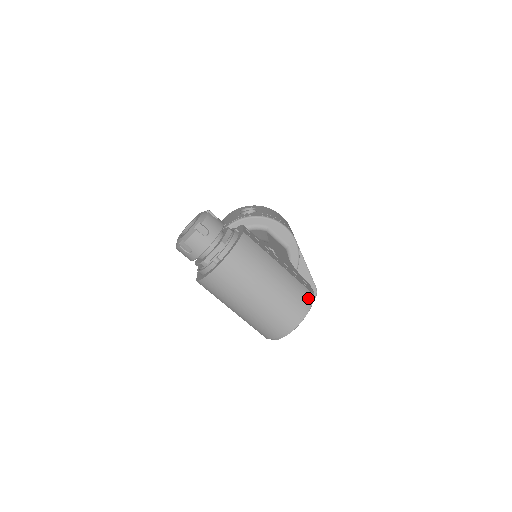
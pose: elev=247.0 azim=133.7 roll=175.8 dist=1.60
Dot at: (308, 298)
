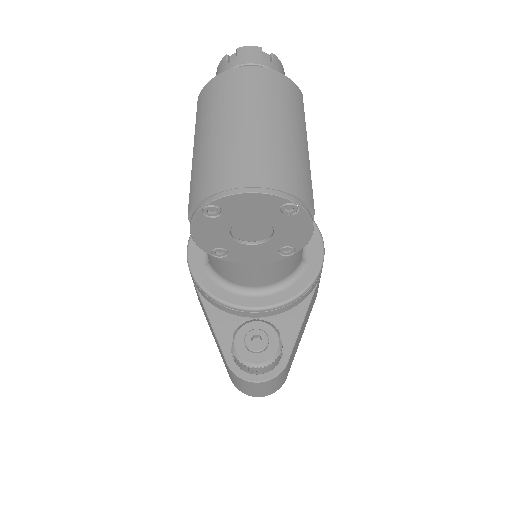
Dot at: (306, 196)
